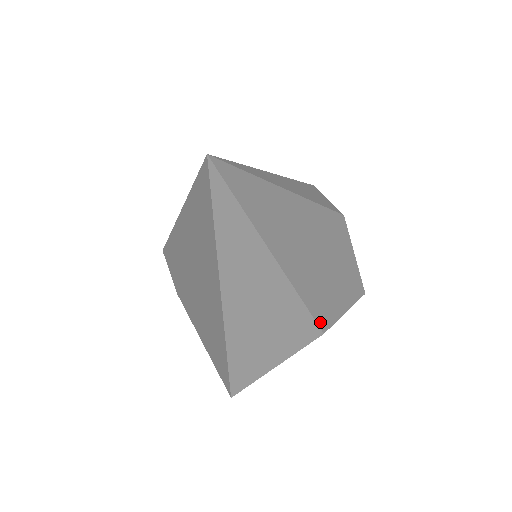
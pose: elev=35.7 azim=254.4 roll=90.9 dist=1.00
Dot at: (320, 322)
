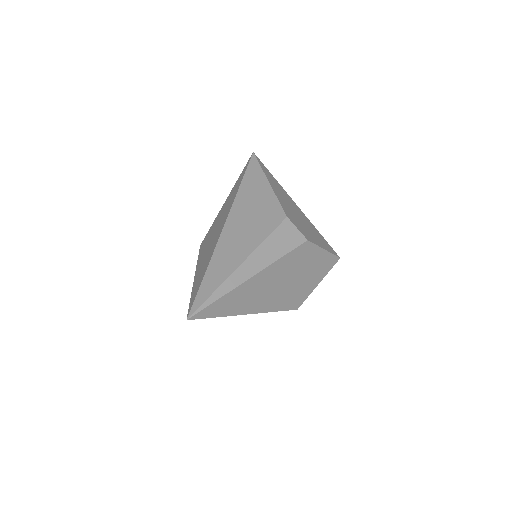
Dot at: (293, 308)
